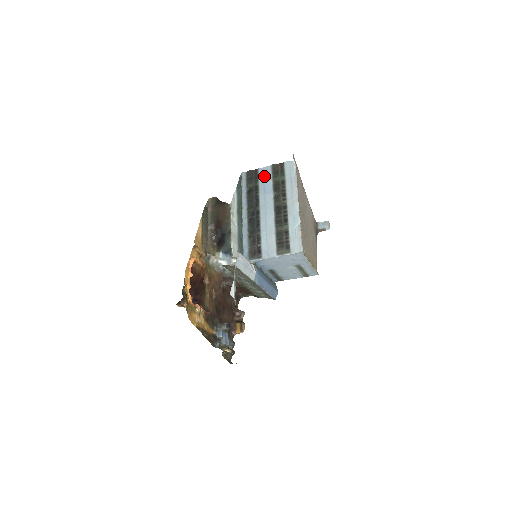
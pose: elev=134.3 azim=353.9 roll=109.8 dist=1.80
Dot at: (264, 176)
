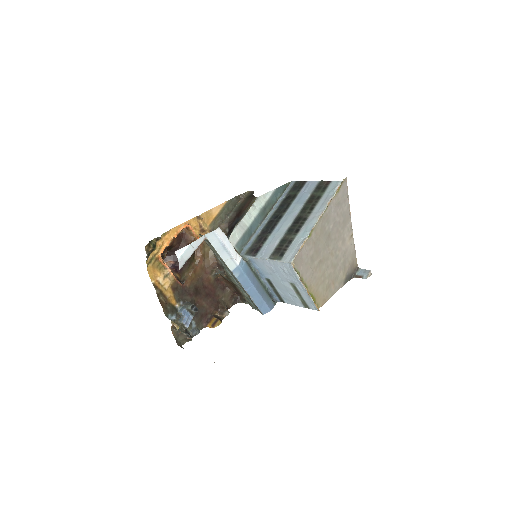
Dot at: (307, 188)
